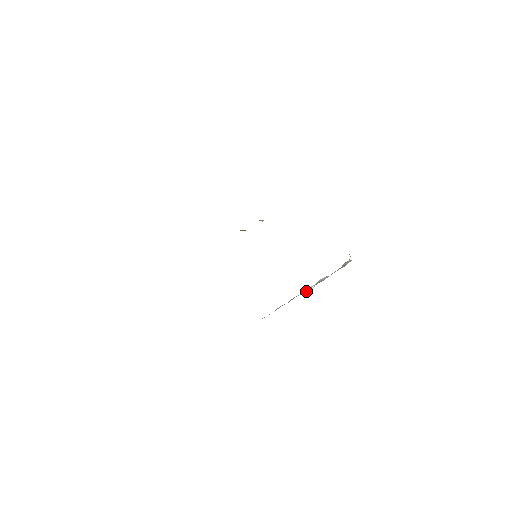
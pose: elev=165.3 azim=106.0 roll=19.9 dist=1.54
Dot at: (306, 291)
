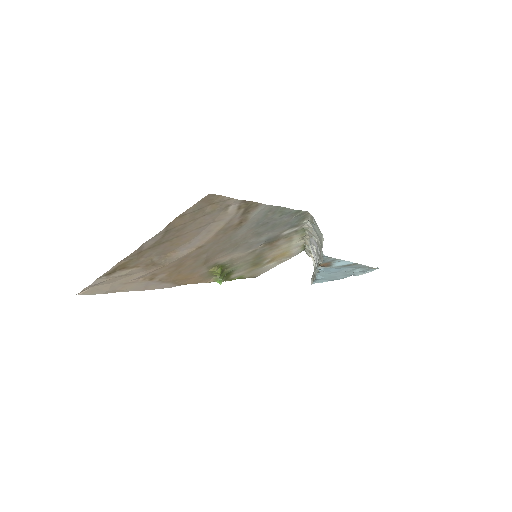
Dot at: occluded
